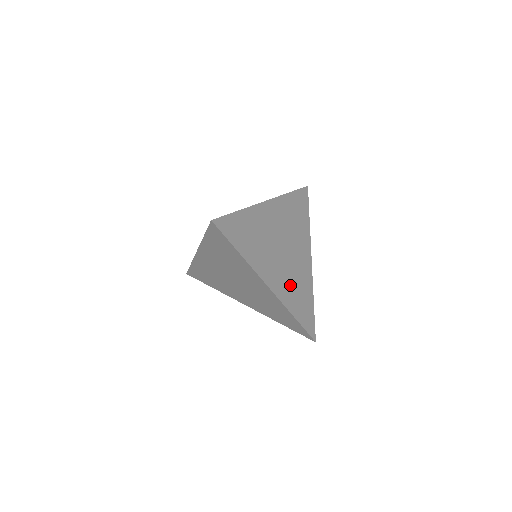
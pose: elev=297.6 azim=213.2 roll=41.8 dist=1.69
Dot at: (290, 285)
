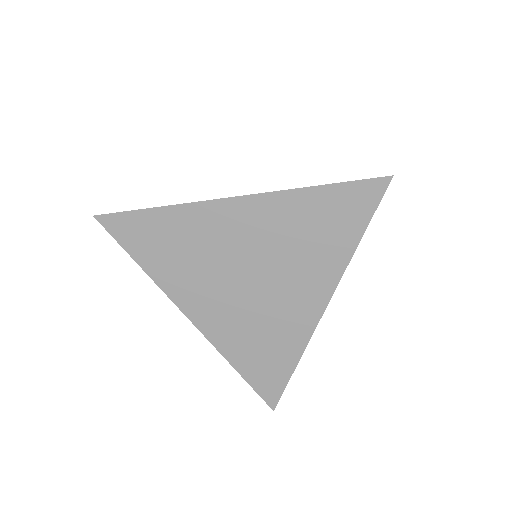
Dot at: occluded
